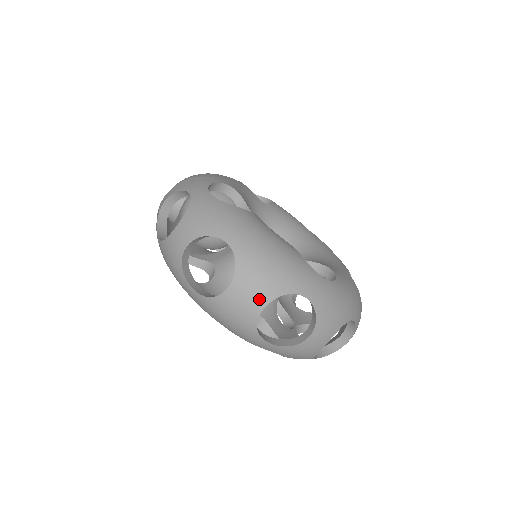
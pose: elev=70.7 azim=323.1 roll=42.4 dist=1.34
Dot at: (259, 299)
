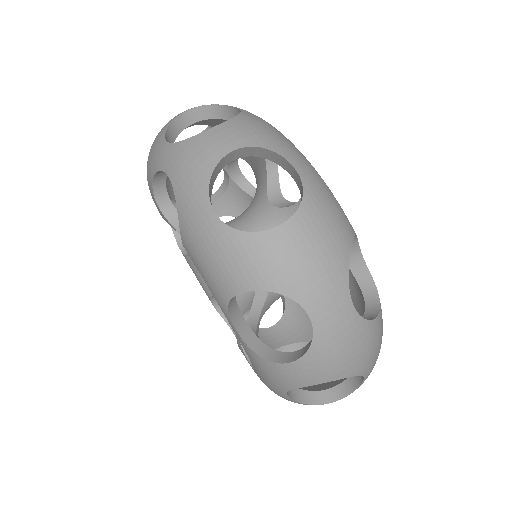
Dot at: occluded
